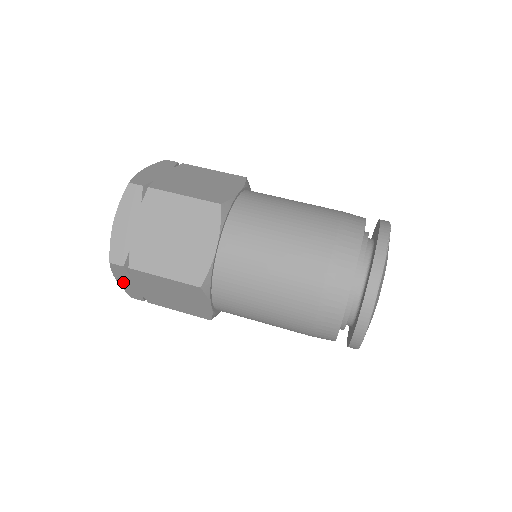
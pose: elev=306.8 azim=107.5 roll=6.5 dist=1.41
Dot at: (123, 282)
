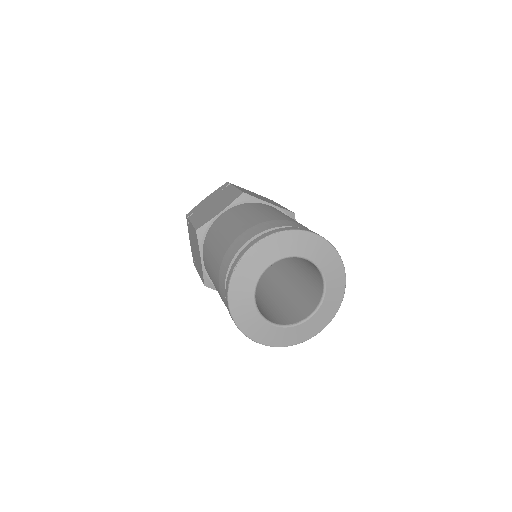
Dot at: occluded
